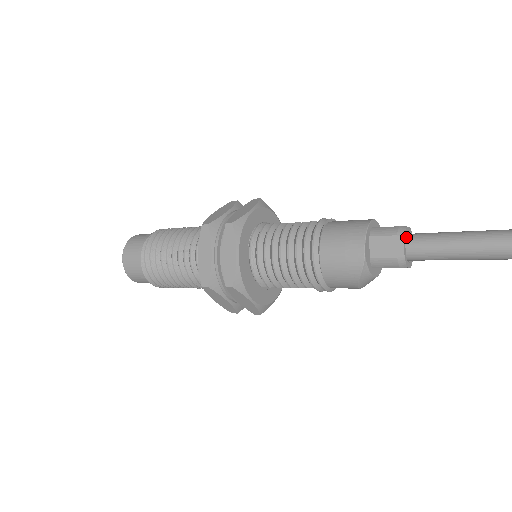
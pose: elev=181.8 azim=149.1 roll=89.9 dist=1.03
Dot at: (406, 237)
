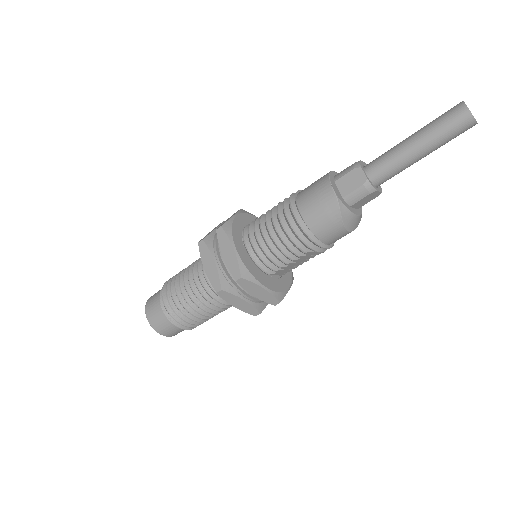
Dot at: (364, 168)
